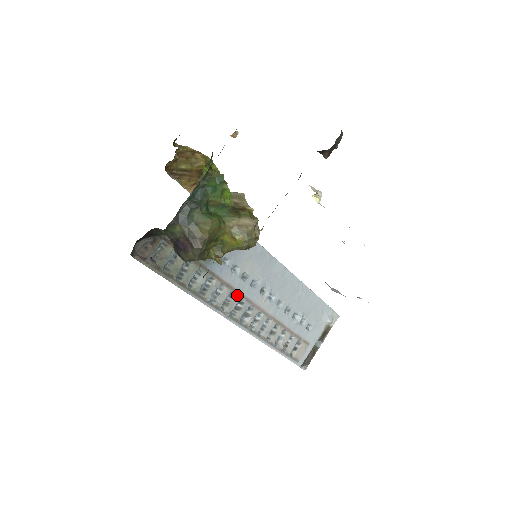
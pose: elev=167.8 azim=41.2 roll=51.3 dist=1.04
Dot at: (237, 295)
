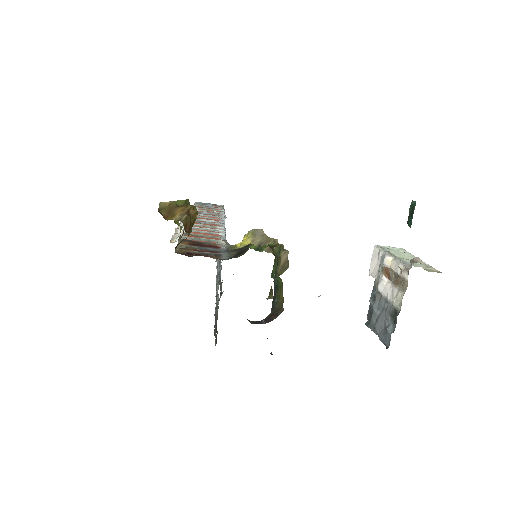
Dot at: occluded
